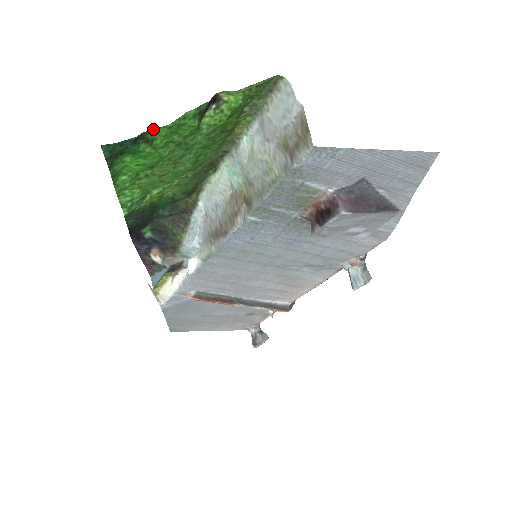
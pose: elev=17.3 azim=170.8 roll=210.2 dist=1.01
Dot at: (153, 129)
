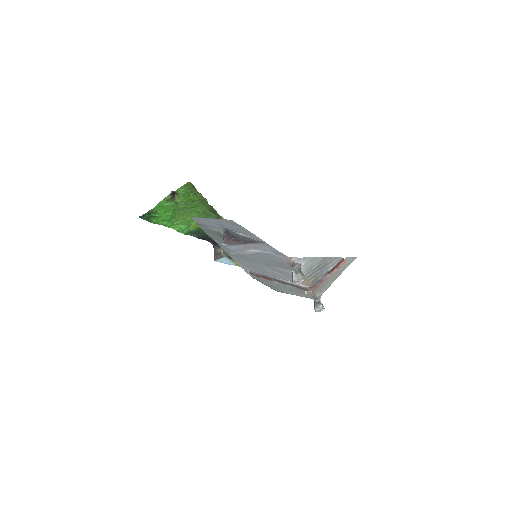
Dot at: (150, 210)
